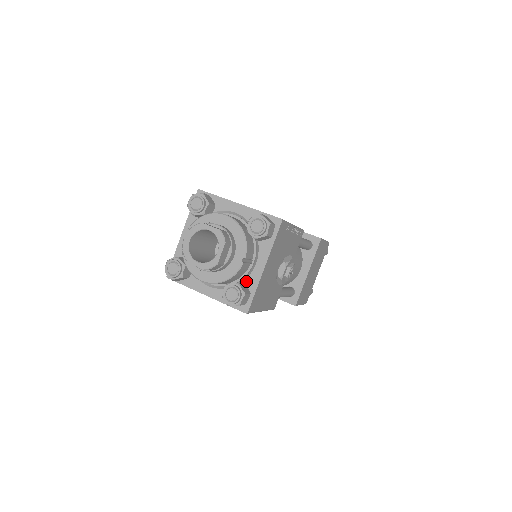
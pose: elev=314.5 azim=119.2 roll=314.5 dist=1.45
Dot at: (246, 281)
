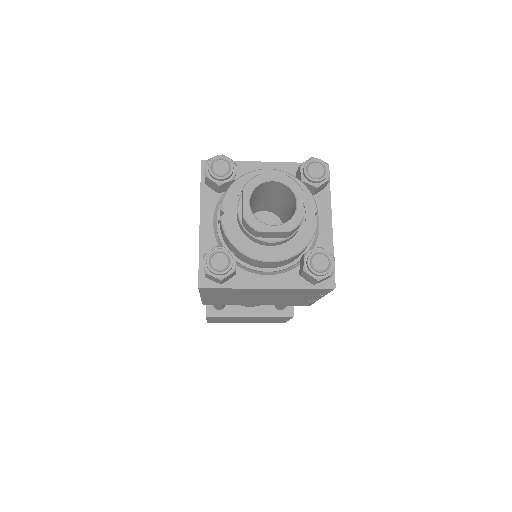
Dot at: occluded
